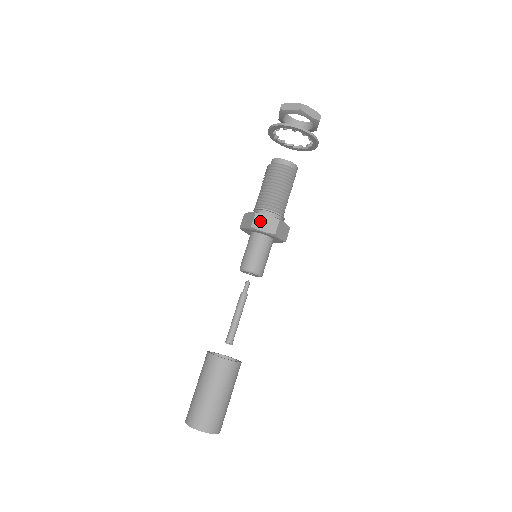
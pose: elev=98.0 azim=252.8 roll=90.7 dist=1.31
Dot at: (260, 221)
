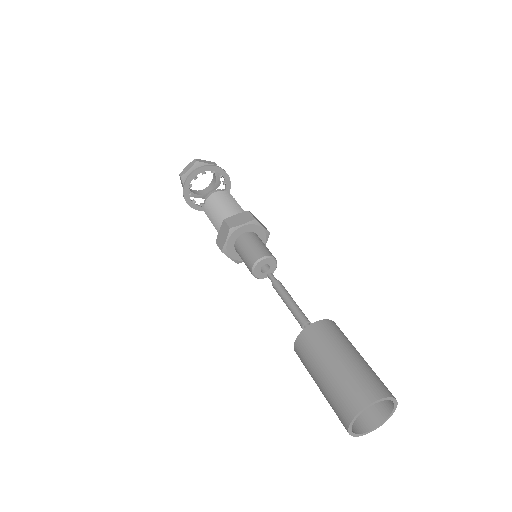
Dot at: (233, 221)
